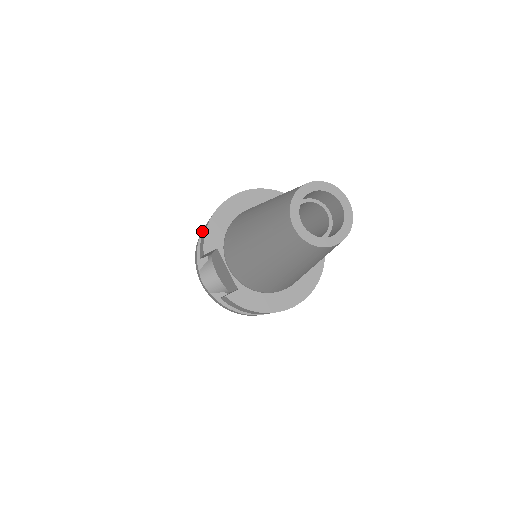
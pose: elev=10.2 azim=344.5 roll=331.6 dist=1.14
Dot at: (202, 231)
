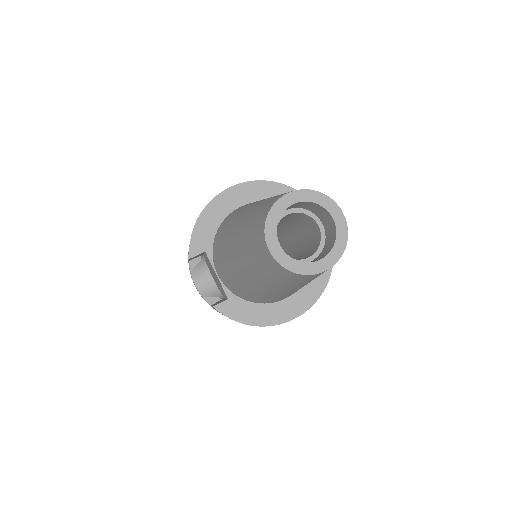
Dot at: occluded
